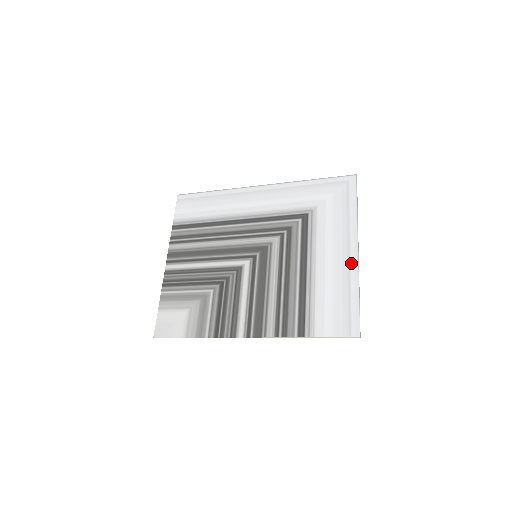
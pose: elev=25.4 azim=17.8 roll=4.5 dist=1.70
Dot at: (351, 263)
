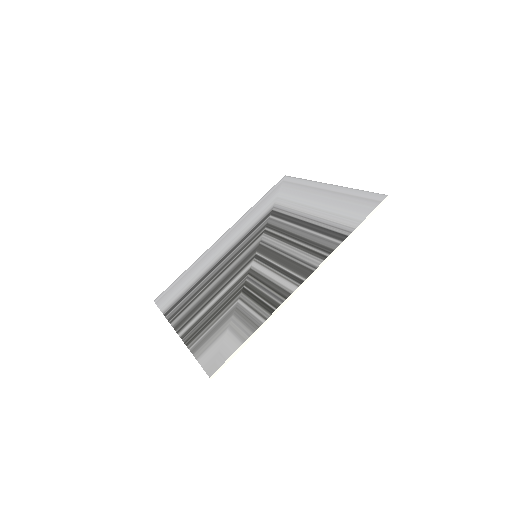
Dot at: (332, 190)
